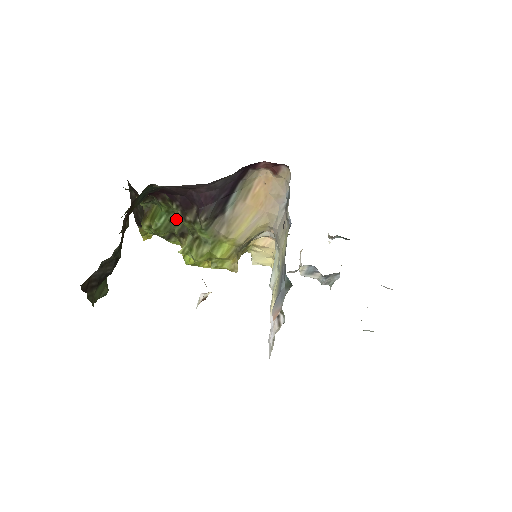
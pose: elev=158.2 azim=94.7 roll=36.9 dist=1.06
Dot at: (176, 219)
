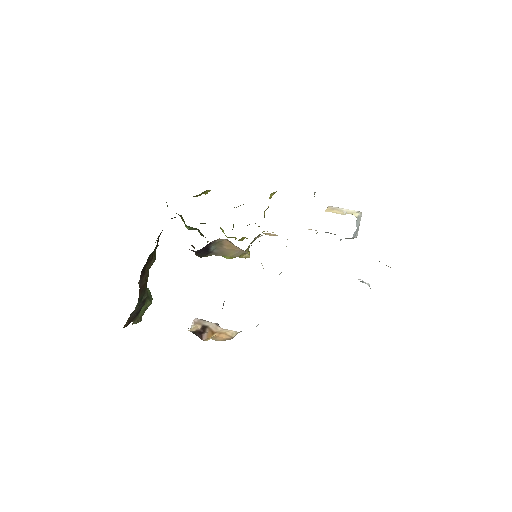
Dot at: (197, 229)
